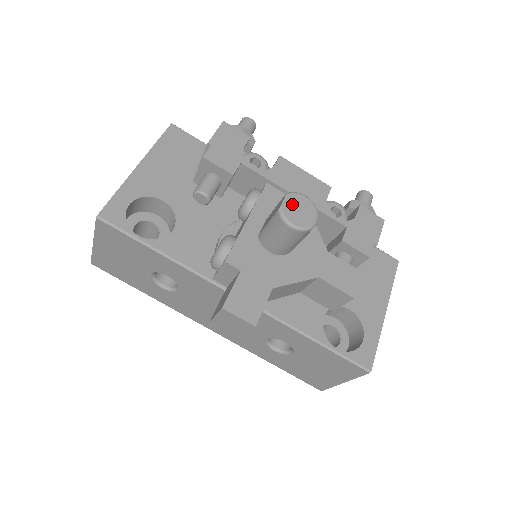
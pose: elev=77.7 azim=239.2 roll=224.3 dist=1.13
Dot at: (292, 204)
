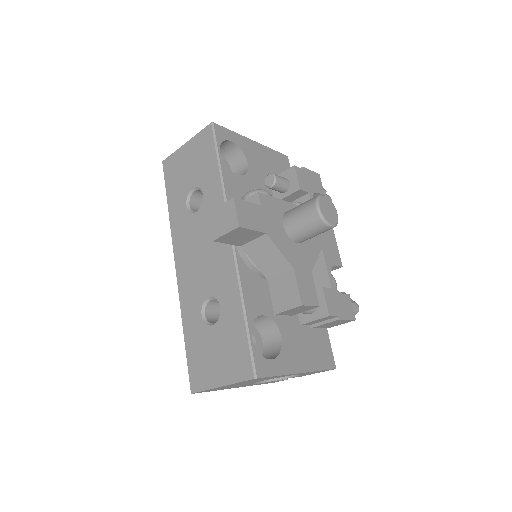
Dot at: (328, 204)
